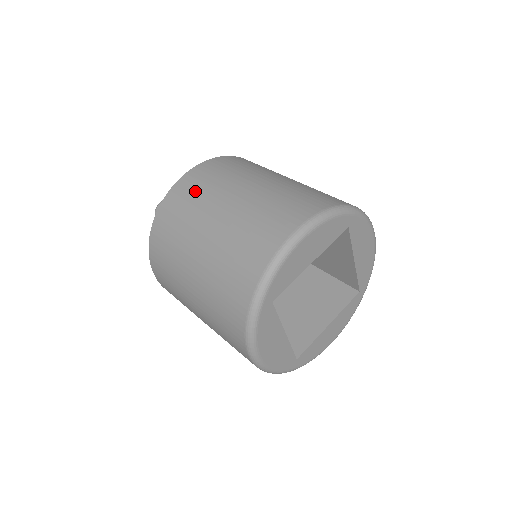
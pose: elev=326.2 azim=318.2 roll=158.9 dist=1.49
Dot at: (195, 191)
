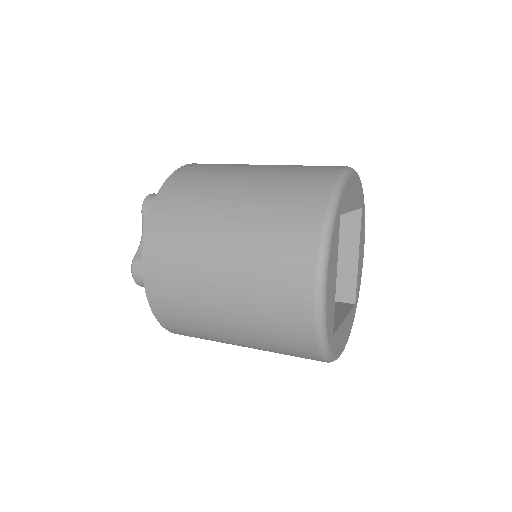
Dot at: (216, 164)
